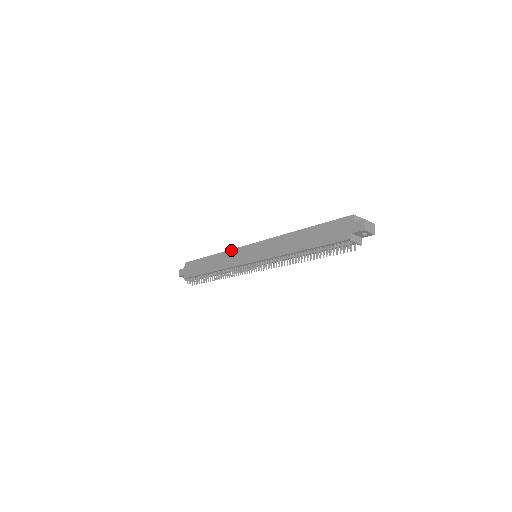
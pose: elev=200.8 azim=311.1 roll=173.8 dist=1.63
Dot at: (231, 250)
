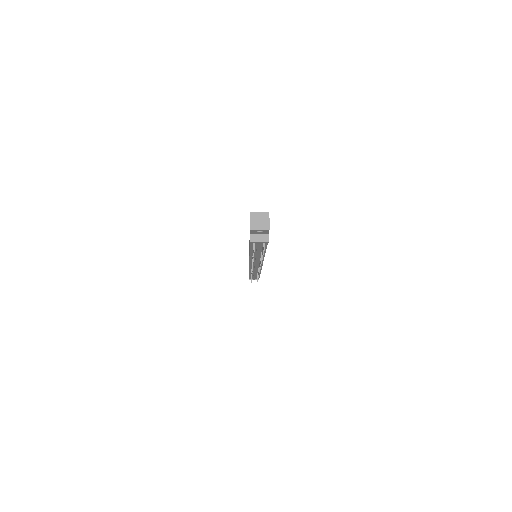
Dot at: occluded
